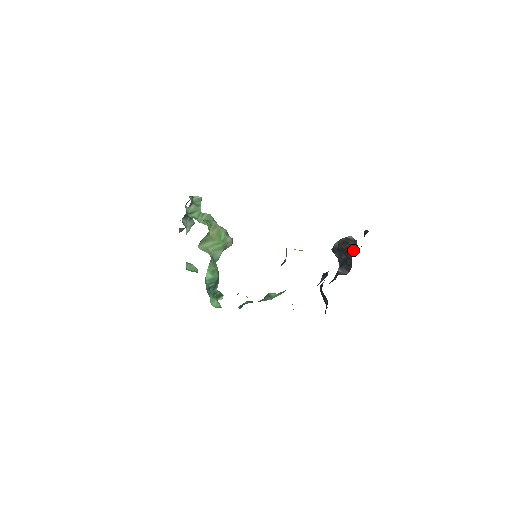
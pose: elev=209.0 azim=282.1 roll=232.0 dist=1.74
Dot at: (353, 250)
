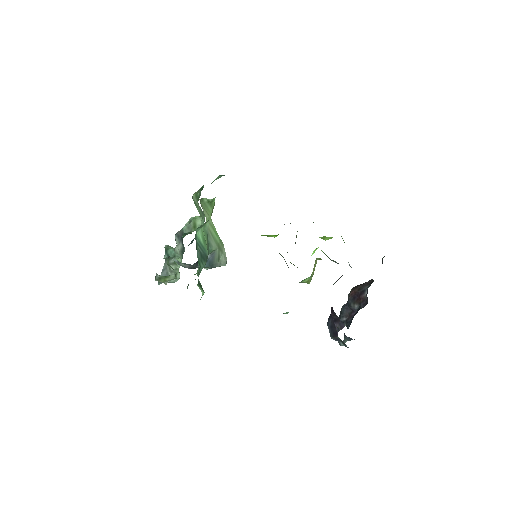
Dot at: (369, 285)
